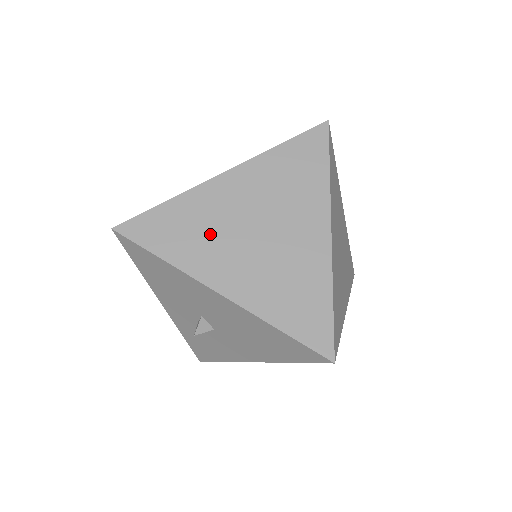
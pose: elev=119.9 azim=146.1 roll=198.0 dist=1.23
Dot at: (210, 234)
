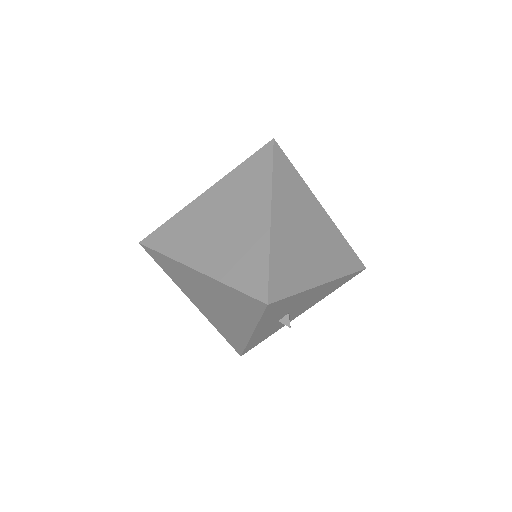
Dot at: (297, 257)
